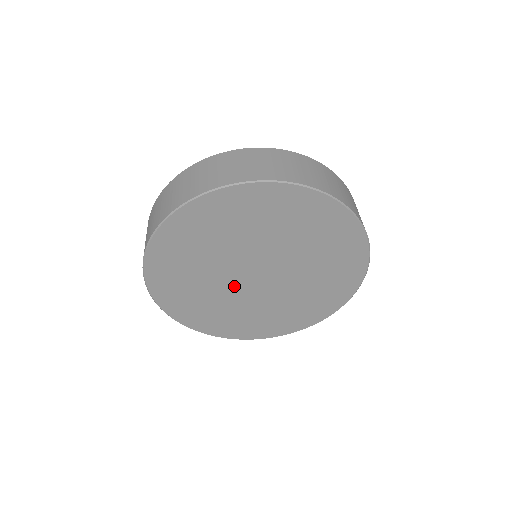
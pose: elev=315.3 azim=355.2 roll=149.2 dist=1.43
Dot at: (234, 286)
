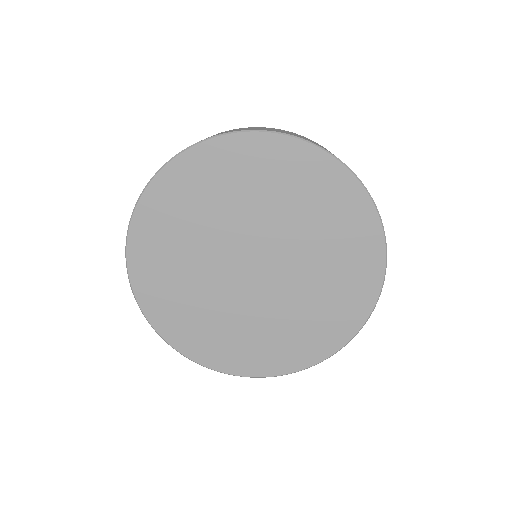
Dot at: (225, 250)
